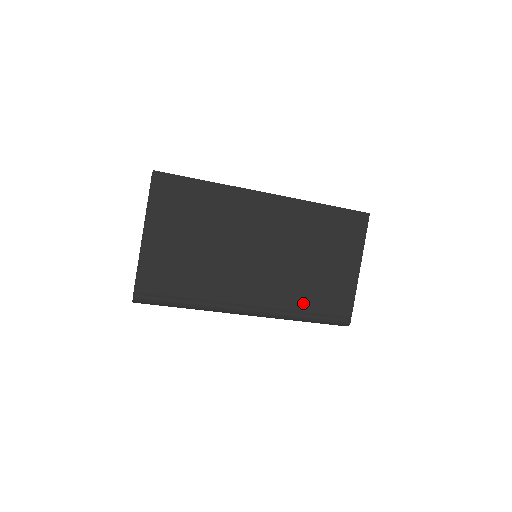
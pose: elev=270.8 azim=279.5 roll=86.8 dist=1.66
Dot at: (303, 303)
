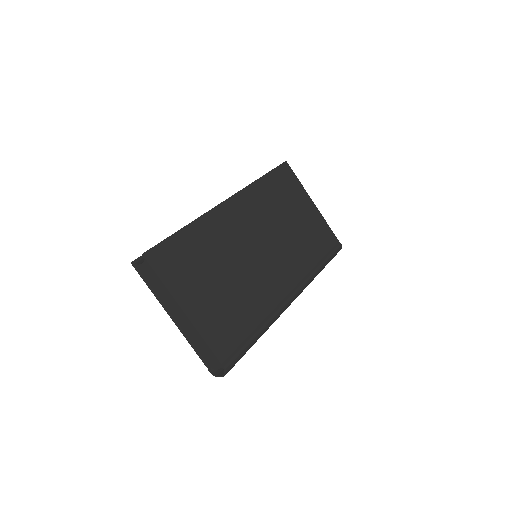
Dot at: (311, 259)
